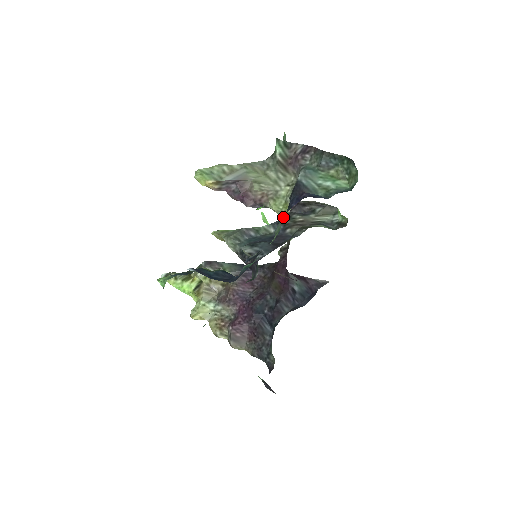
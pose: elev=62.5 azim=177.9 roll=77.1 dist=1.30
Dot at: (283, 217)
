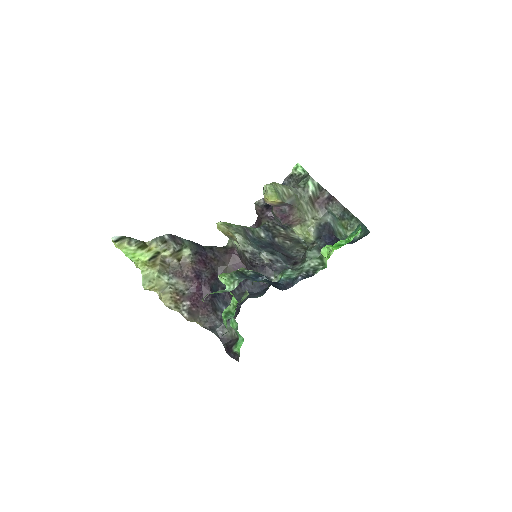
Dot at: (317, 246)
